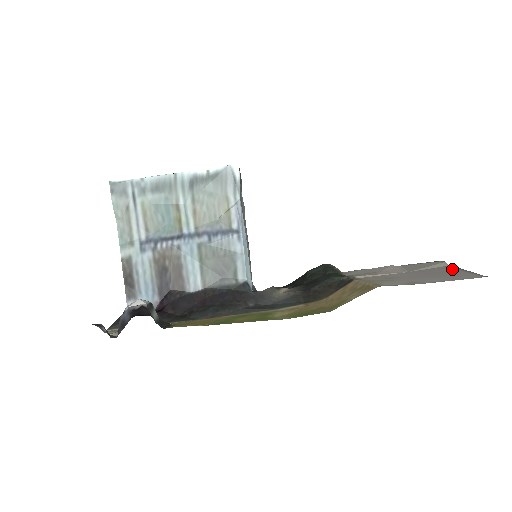
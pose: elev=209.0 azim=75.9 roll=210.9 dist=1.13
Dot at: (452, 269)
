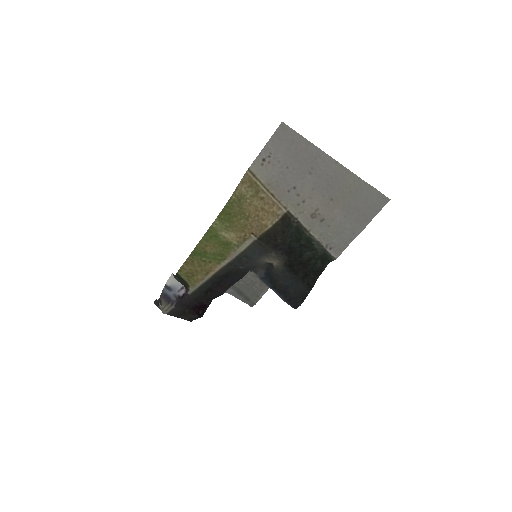
Dot at: (330, 163)
